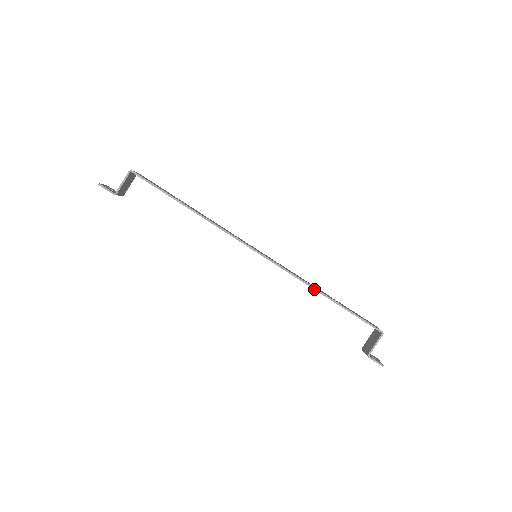
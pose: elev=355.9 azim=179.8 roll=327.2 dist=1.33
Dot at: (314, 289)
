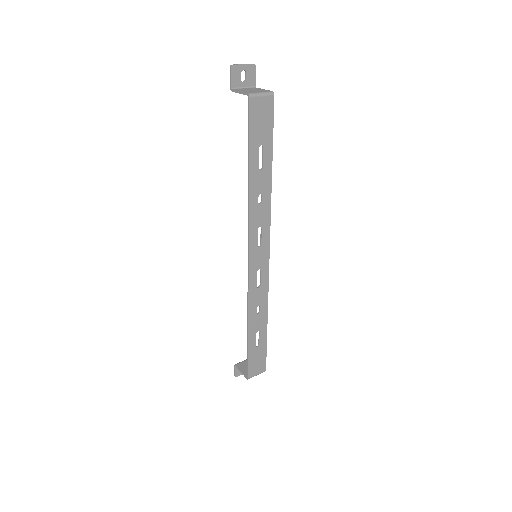
Dot at: (248, 318)
